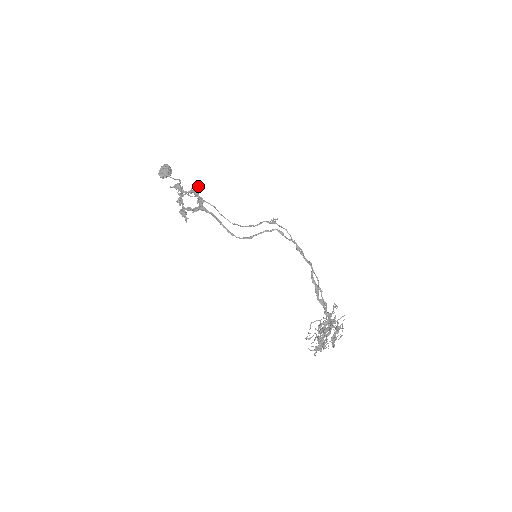
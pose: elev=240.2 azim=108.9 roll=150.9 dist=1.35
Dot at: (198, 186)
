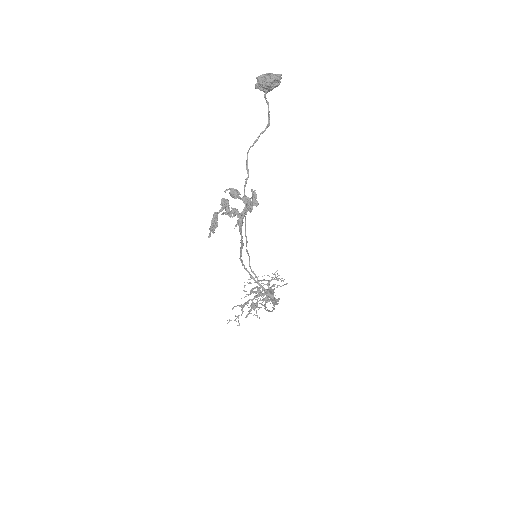
Dot at: (256, 206)
